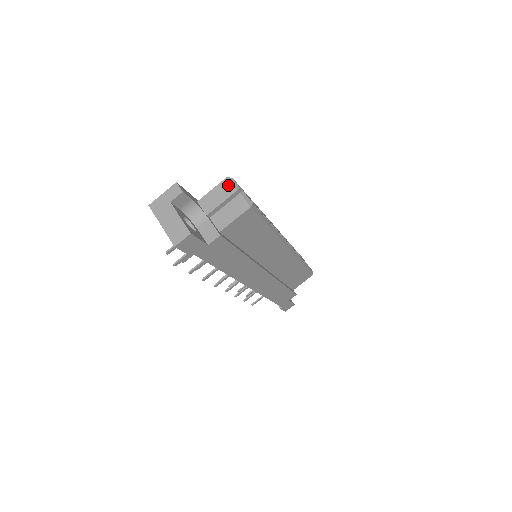
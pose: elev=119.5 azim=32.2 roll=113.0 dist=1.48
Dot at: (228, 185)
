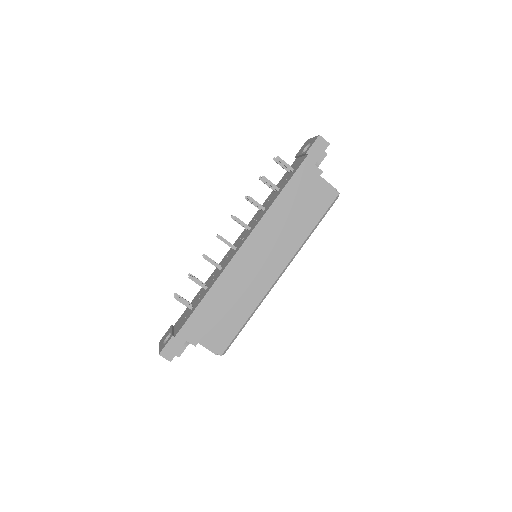
Dot at: occluded
